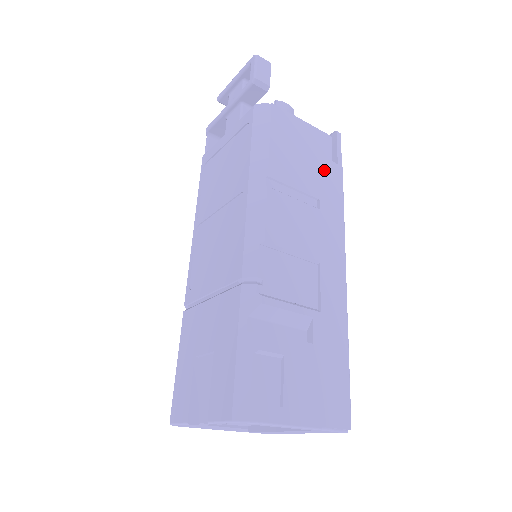
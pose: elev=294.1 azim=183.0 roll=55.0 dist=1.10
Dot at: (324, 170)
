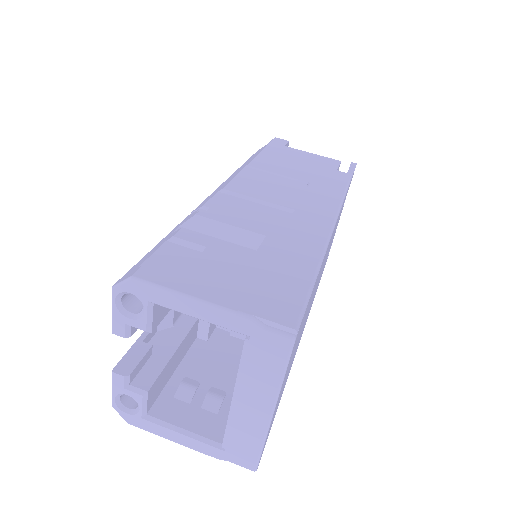
Dot at: (323, 172)
